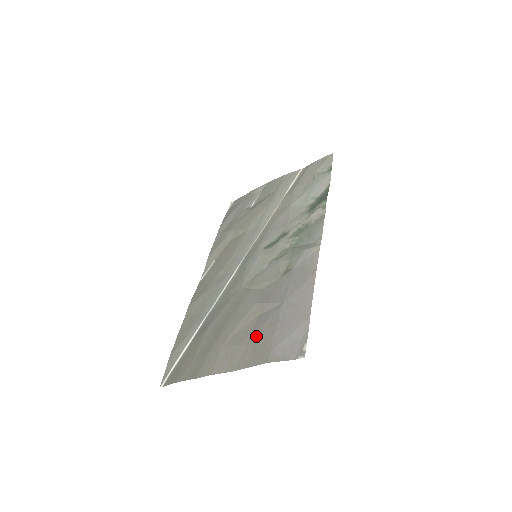
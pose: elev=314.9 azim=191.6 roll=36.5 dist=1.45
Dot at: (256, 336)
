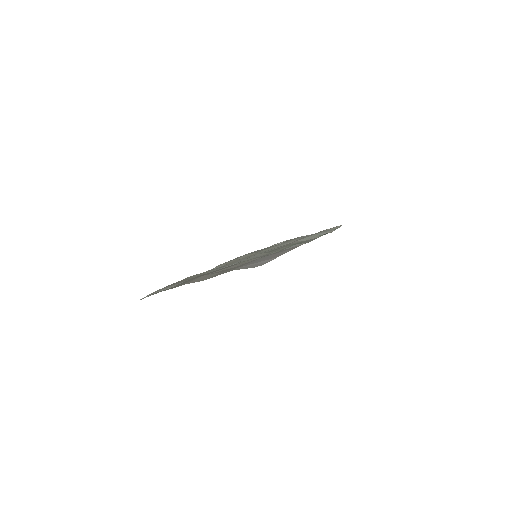
Dot at: (232, 268)
